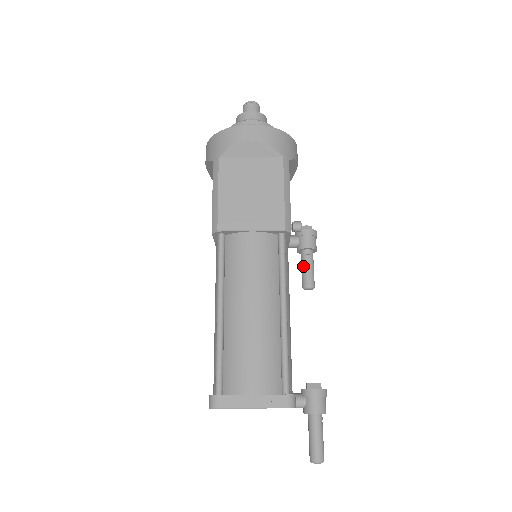
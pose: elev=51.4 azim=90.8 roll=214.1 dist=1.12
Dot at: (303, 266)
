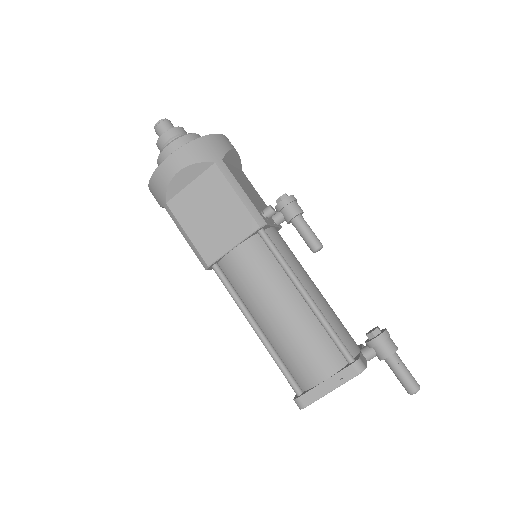
Dot at: (301, 234)
